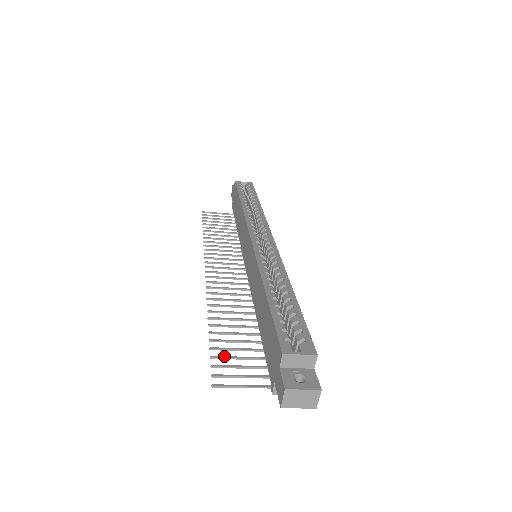
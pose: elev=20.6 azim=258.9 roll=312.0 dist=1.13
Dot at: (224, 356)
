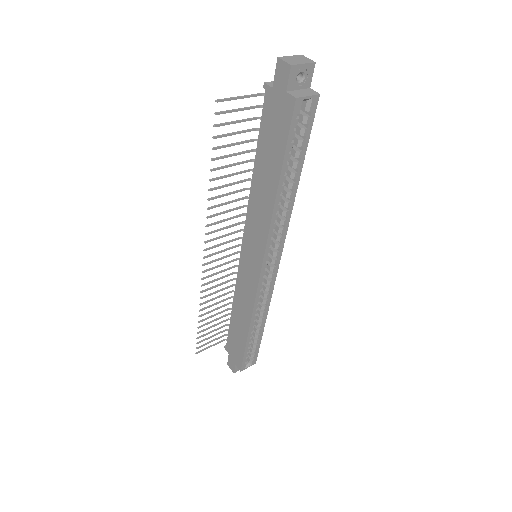
Dot at: (205, 335)
